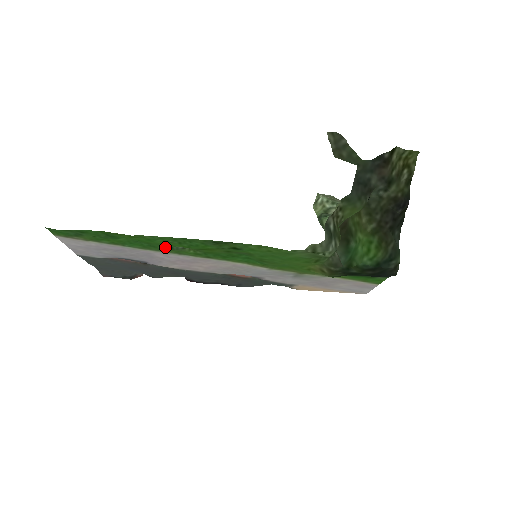
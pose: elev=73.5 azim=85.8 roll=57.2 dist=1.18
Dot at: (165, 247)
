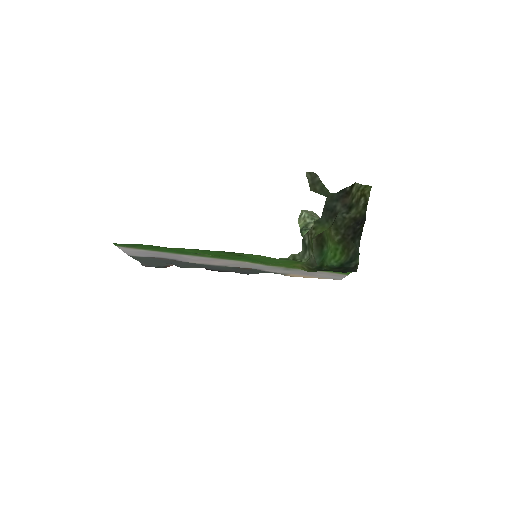
Dot at: (191, 253)
